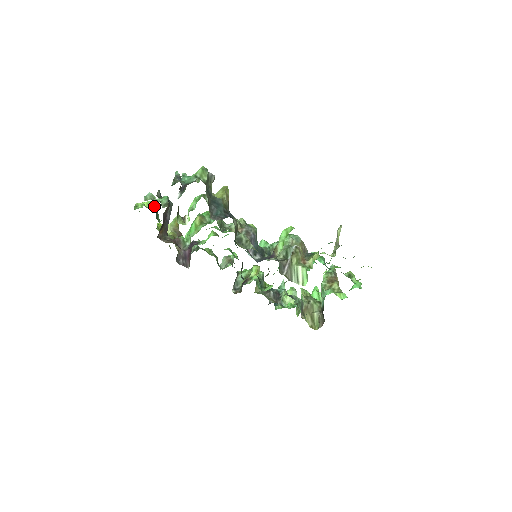
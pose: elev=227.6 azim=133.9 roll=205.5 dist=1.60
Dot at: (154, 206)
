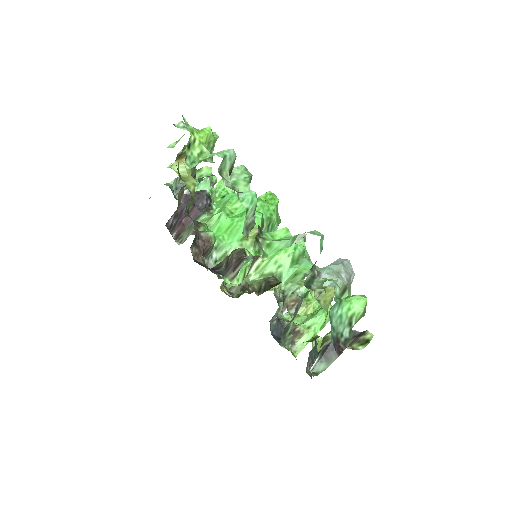
Dot at: (212, 150)
